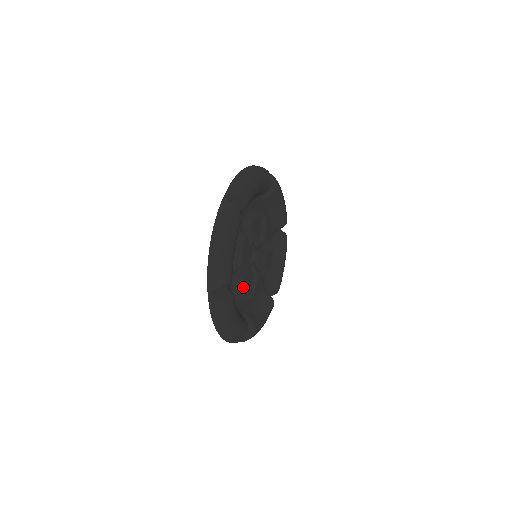
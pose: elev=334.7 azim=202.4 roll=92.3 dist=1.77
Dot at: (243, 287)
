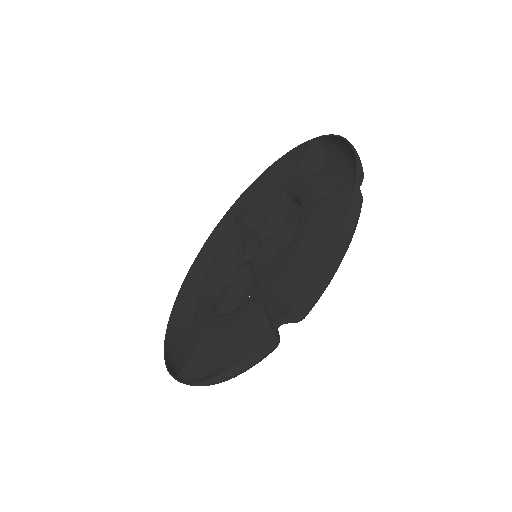
Dot at: occluded
